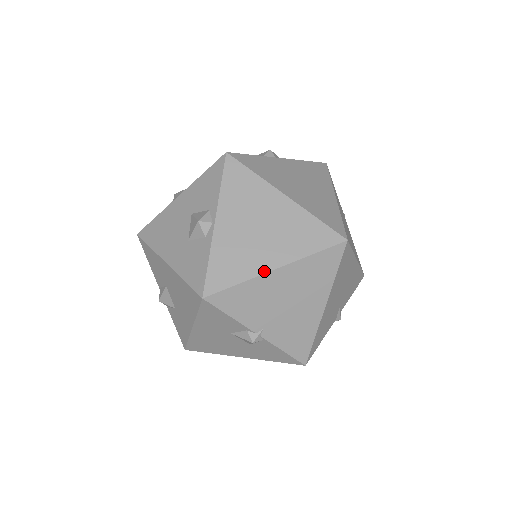
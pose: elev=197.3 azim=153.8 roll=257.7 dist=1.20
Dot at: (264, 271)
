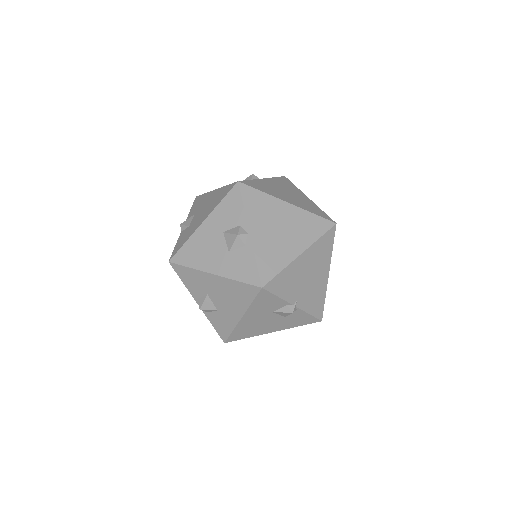
Dot at: (294, 258)
